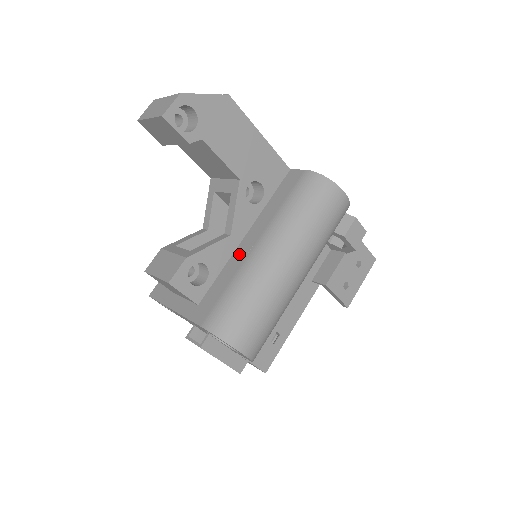
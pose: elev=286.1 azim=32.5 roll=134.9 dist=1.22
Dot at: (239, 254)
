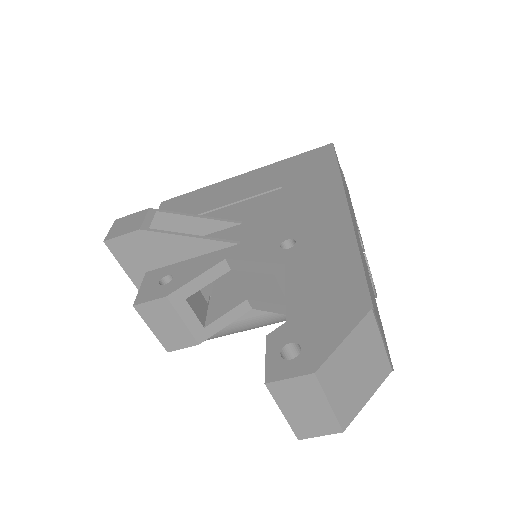
Dot at: occluded
